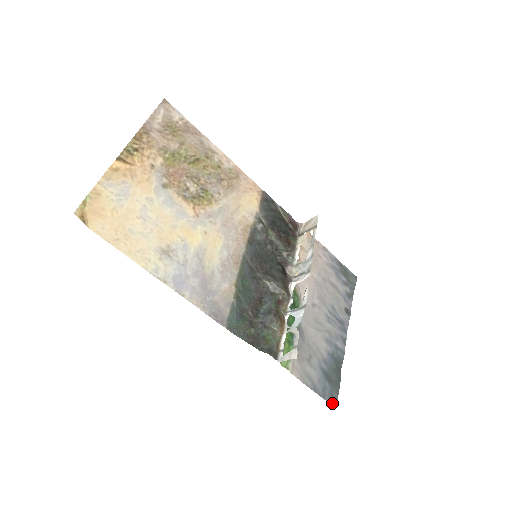
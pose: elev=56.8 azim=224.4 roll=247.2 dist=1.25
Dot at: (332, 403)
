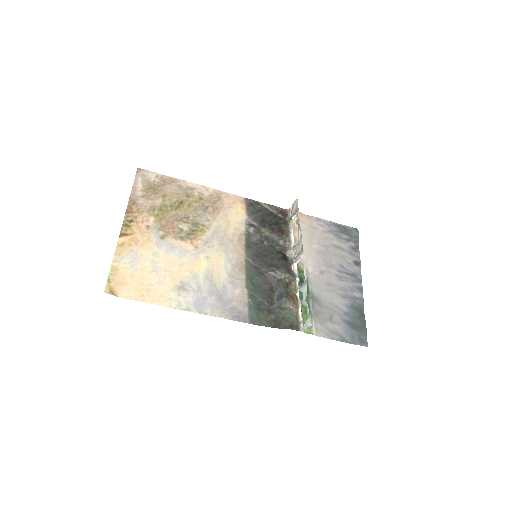
Dot at: (363, 345)
